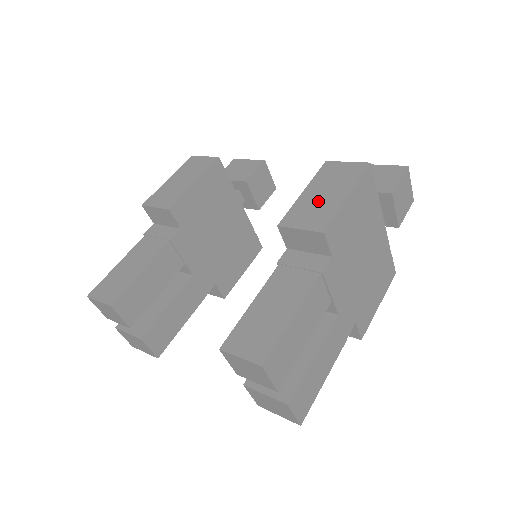
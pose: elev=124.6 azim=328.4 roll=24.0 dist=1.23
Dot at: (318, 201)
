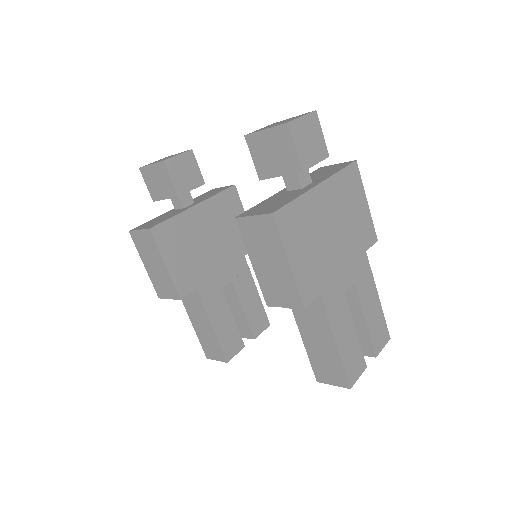
Dot at: (272, 274)
